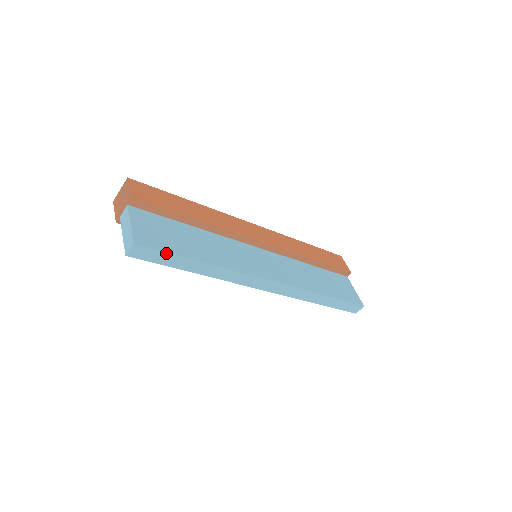
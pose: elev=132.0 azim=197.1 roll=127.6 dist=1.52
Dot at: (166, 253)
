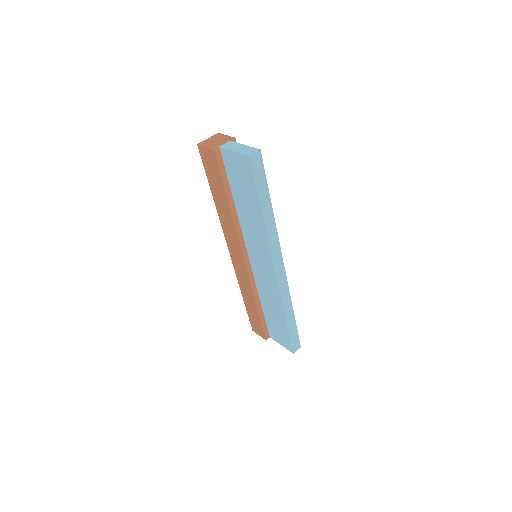
Dot at: (265, 177)
